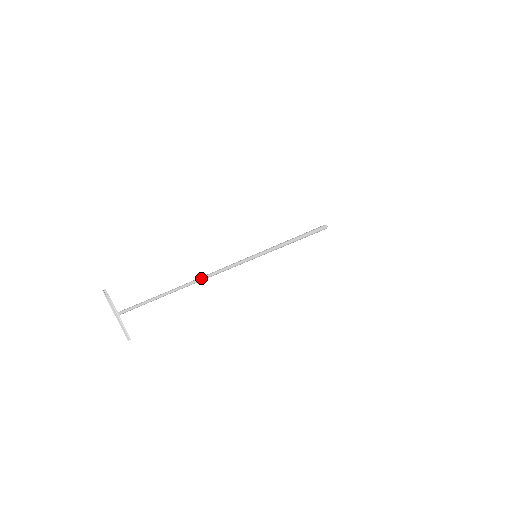
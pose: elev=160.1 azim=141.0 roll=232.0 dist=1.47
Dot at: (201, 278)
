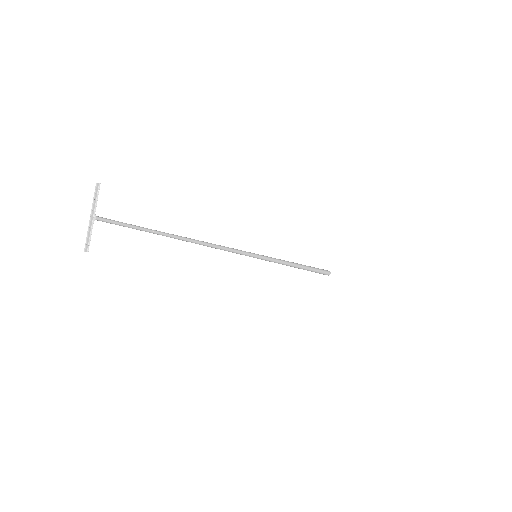
Dot at: (196, 240)
